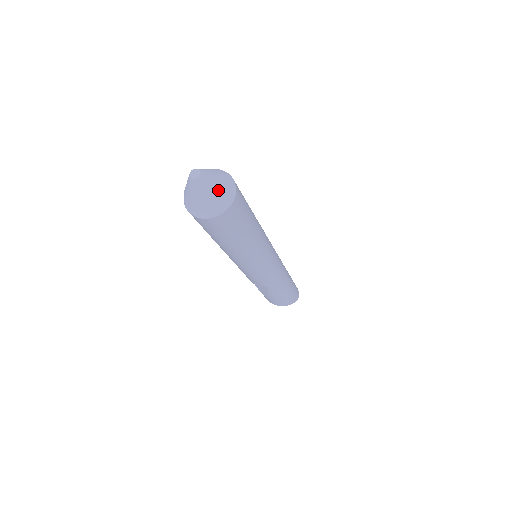
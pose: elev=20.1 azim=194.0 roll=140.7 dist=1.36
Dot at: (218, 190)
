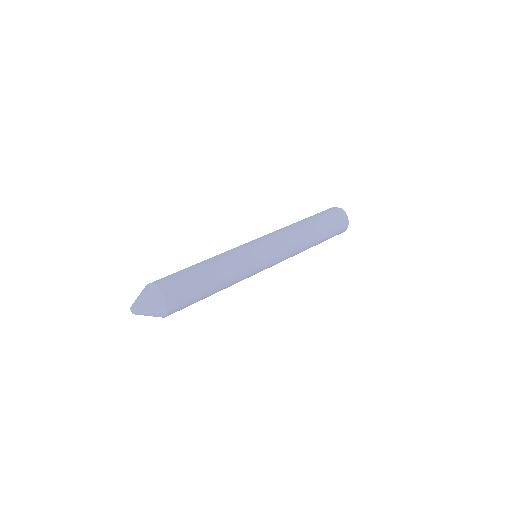
Dot at: occluded
